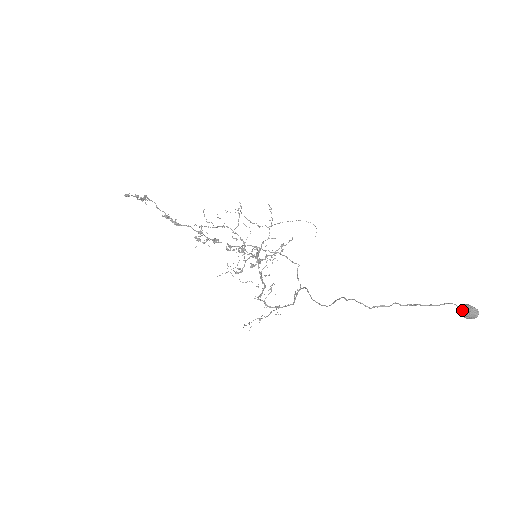
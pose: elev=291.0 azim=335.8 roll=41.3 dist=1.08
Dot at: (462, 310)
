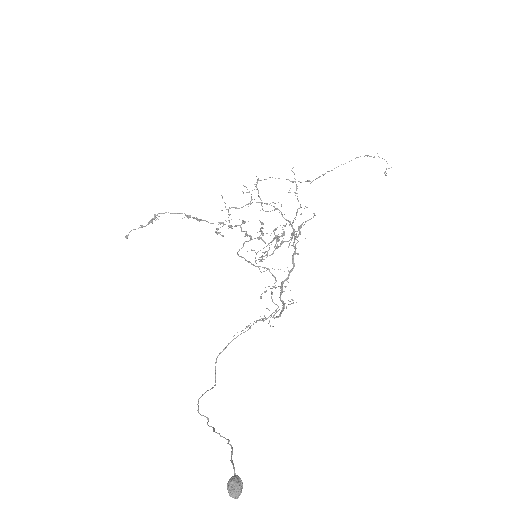
Dot at: (231, 483)
